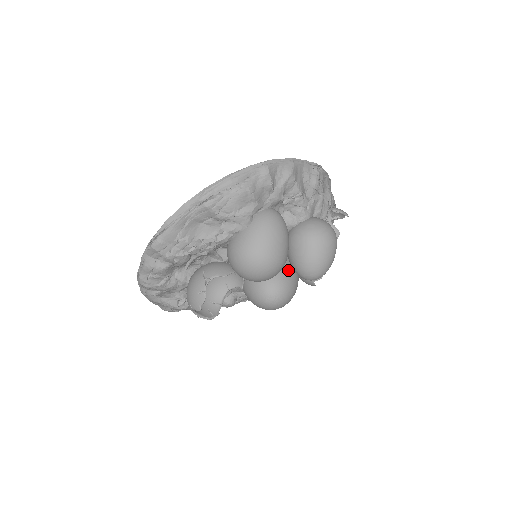
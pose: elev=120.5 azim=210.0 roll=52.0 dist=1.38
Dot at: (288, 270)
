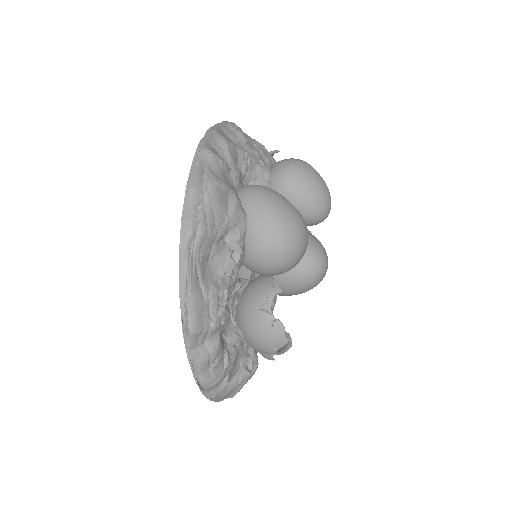
Dot at: occluded
